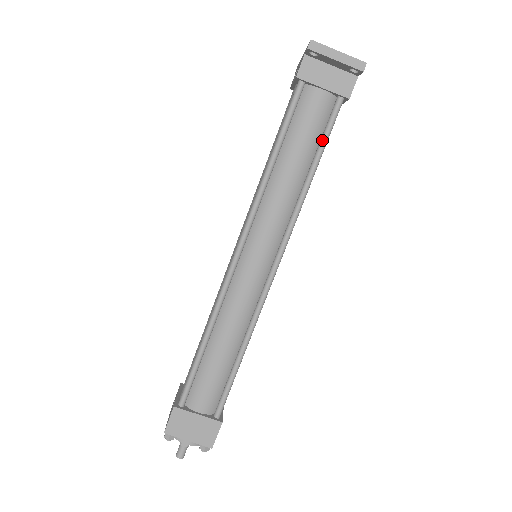
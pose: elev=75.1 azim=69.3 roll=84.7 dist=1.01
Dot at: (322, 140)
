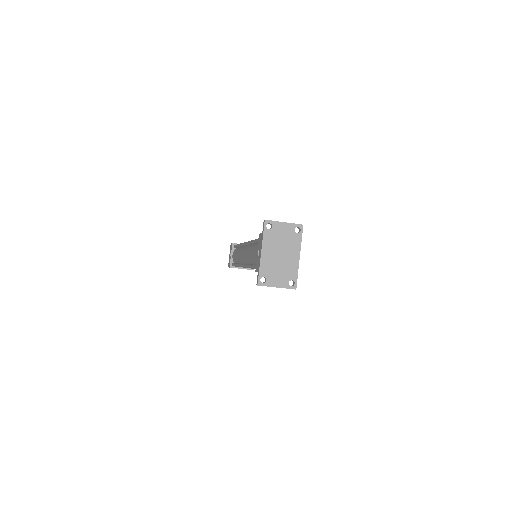
Dot at: occluded
